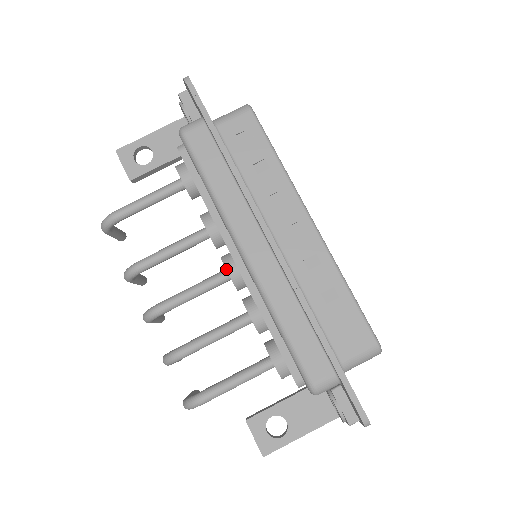
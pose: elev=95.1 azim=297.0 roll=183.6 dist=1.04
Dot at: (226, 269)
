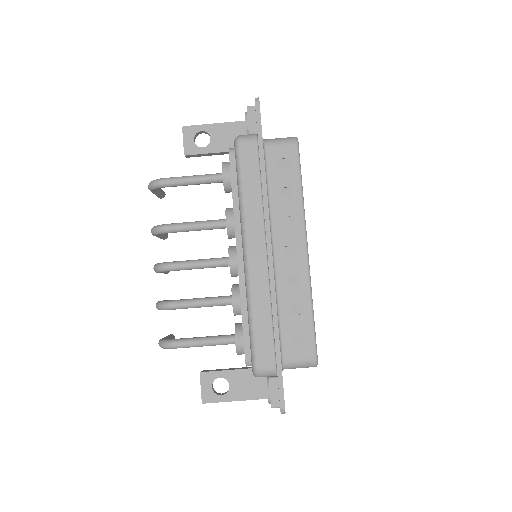
Dot at: (229, 258)
